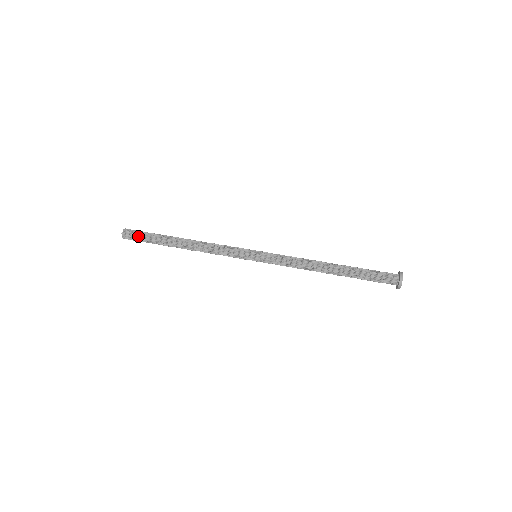
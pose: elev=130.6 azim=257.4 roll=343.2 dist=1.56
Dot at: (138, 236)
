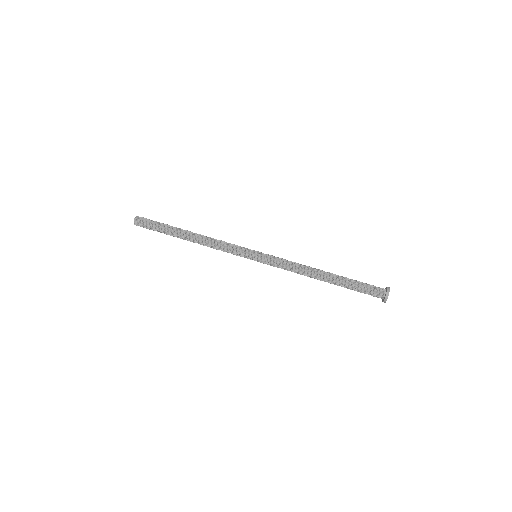
Dot at: (149, 226)
